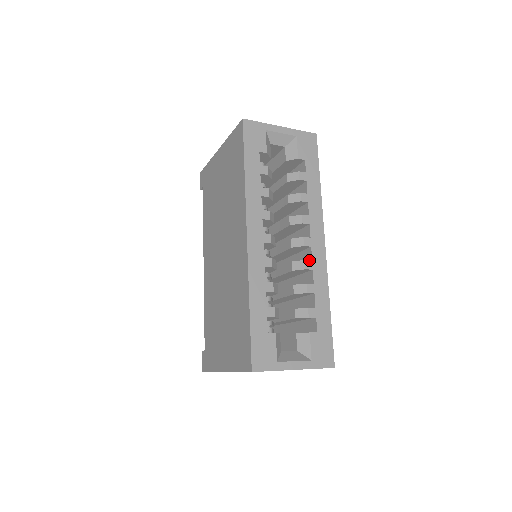
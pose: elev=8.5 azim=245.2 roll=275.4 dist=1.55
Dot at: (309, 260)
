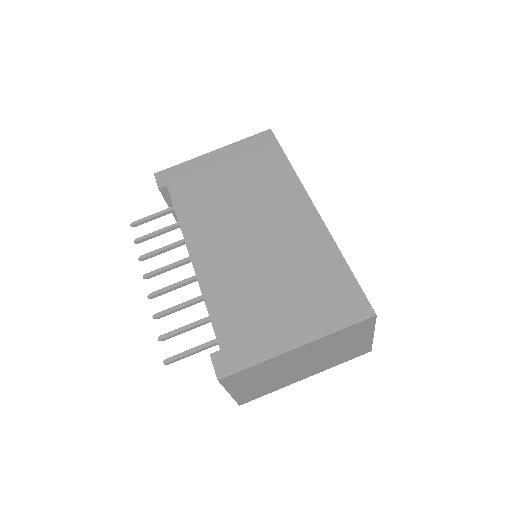
Dot at: occluded
